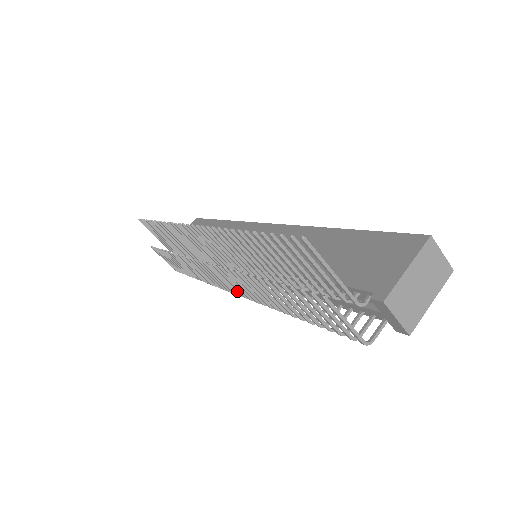
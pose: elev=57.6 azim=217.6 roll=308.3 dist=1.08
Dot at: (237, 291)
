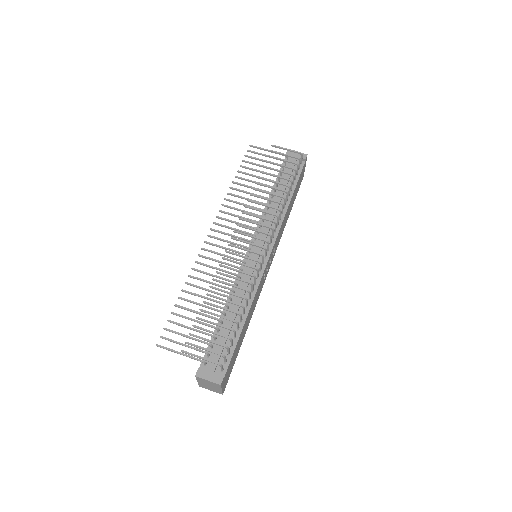
Dot at: (262, 239)
